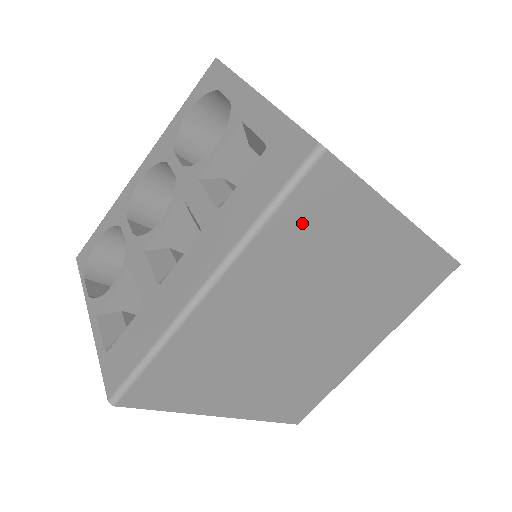
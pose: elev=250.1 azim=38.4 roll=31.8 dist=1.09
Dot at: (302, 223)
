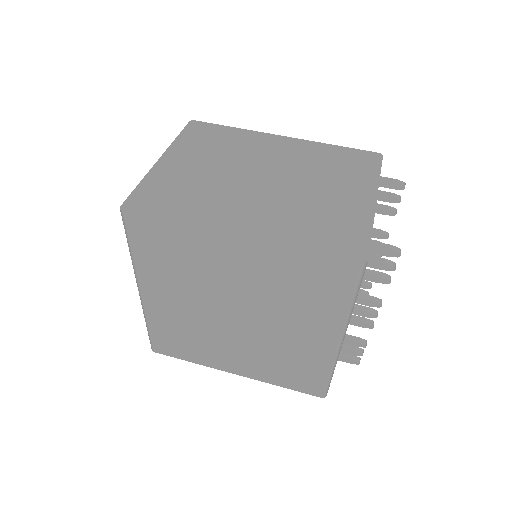
Dot at: (153, 251)
